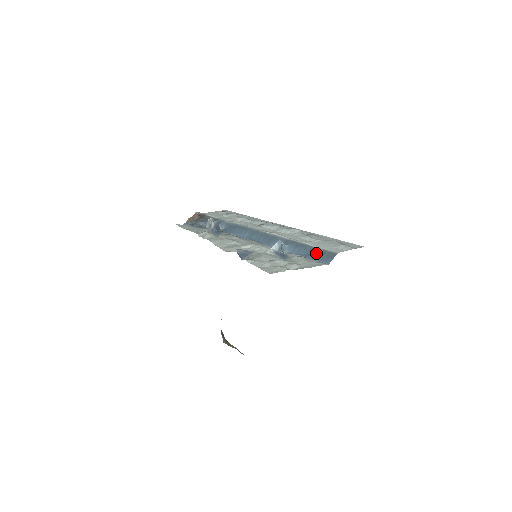
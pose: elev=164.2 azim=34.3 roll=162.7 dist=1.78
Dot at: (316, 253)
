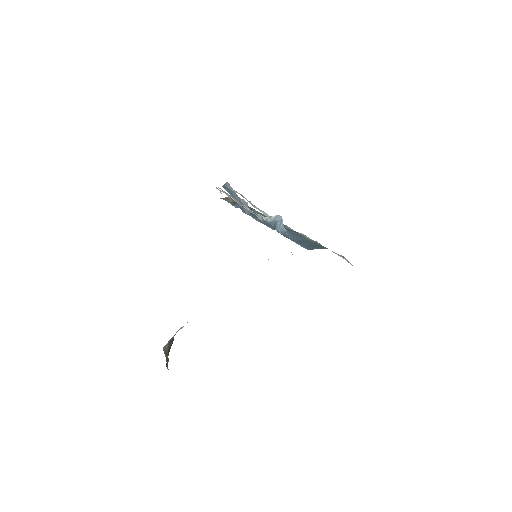
Dot at: (306, 242)
